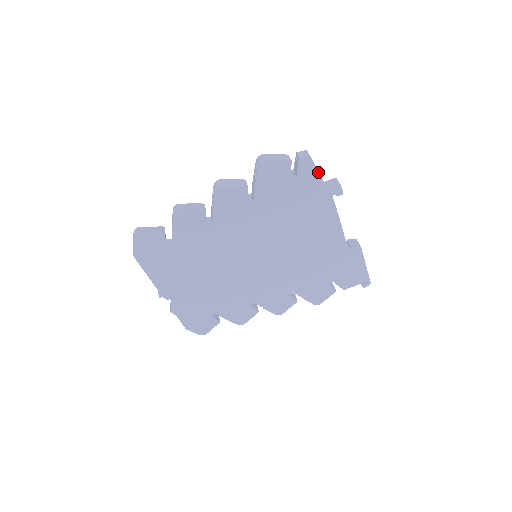
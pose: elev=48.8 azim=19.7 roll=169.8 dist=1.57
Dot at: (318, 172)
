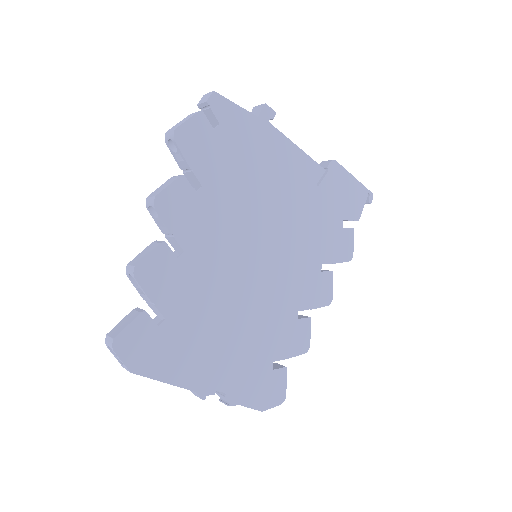
Dot at: (235, 105)
